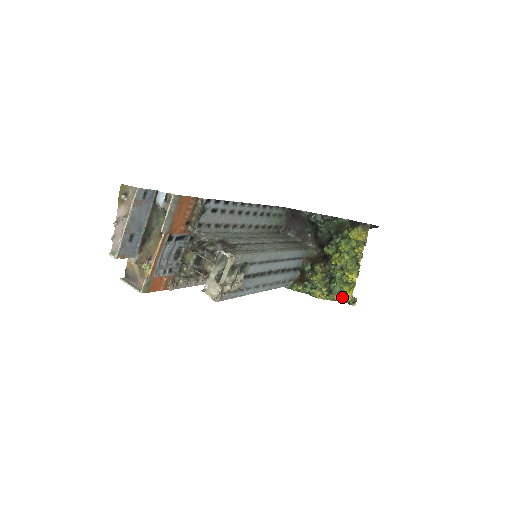
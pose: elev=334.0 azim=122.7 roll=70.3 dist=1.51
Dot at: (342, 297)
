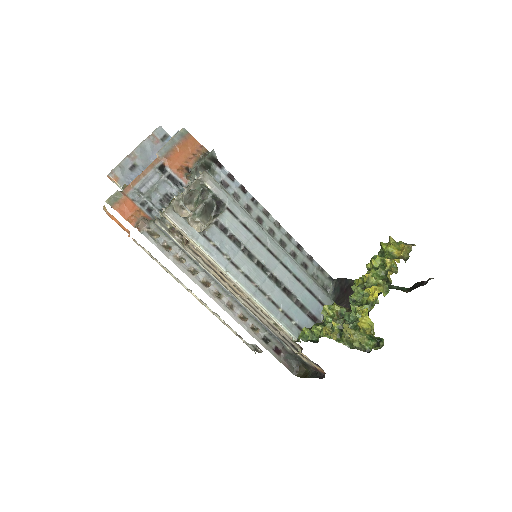
Dot at: (358, 332)
